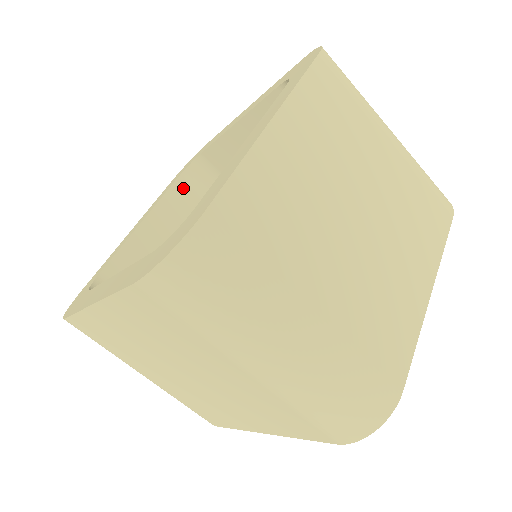
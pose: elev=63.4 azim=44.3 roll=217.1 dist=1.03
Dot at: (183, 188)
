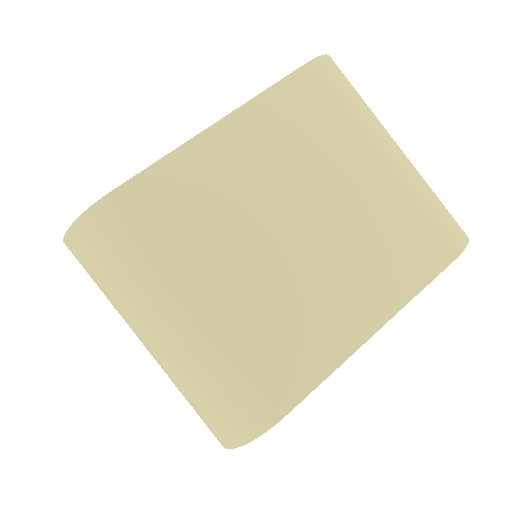
Dot at: occluded
